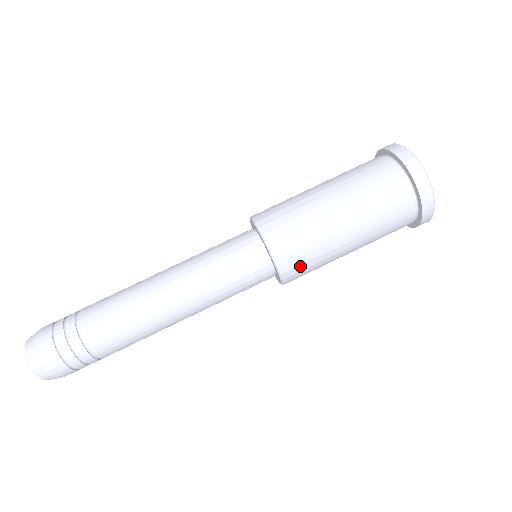
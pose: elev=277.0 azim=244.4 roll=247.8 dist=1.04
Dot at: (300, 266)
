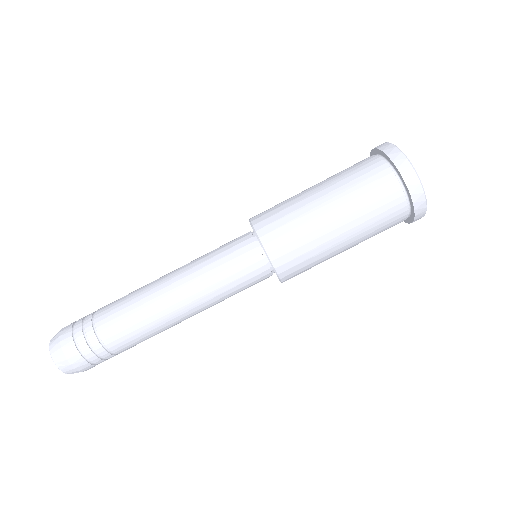
Dot at: occluded
